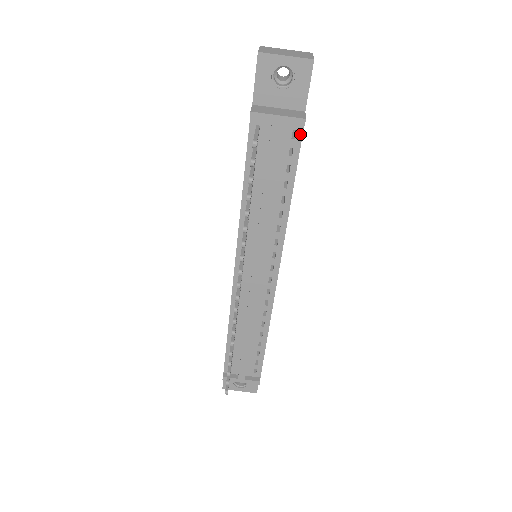
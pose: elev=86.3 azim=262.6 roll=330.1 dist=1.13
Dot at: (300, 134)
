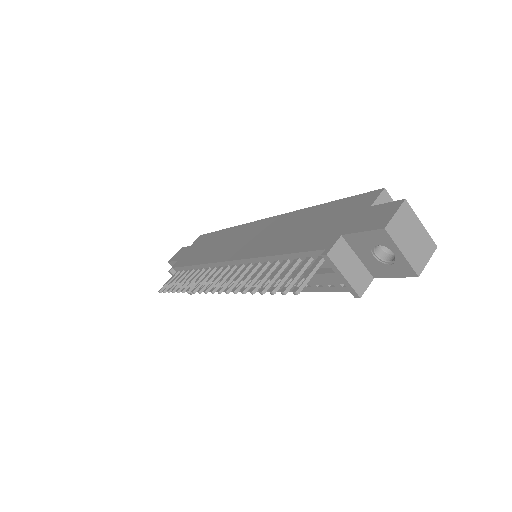
Dot at: occluded
